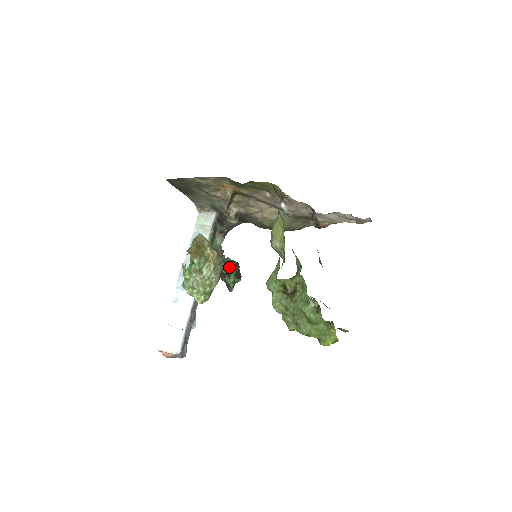
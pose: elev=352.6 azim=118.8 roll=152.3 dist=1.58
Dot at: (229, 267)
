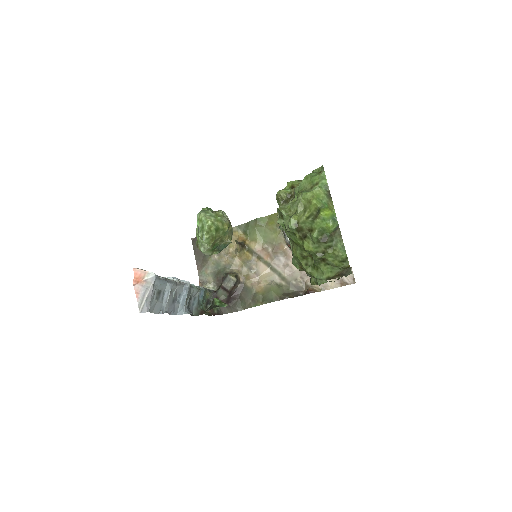
Dot at: occluded
